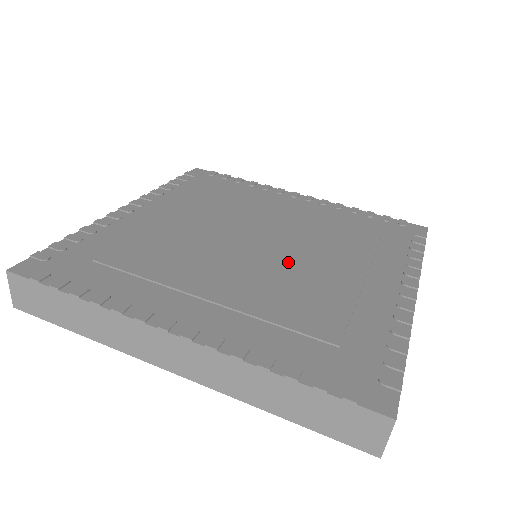
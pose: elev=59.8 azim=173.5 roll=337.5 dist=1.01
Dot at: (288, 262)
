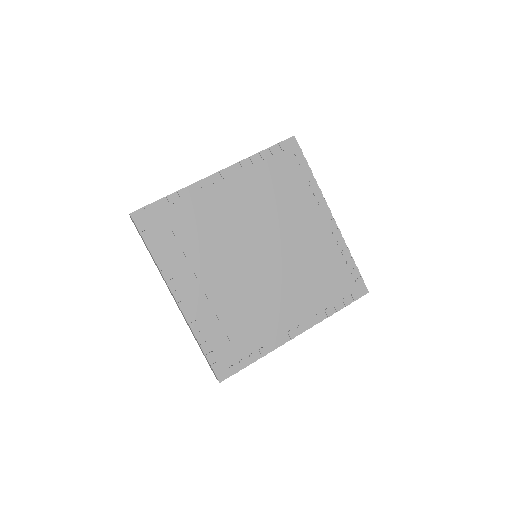
Dot at: (259, 281)
